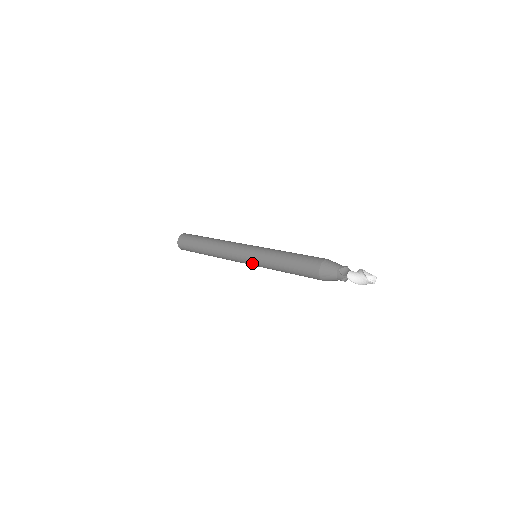
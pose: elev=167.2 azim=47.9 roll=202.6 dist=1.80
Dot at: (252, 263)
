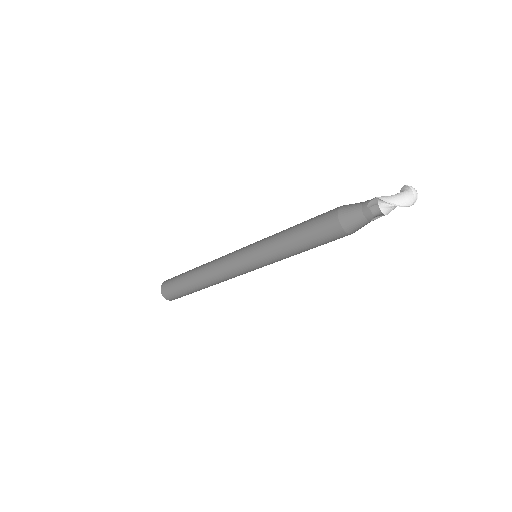
Dot at: (249, 251)
